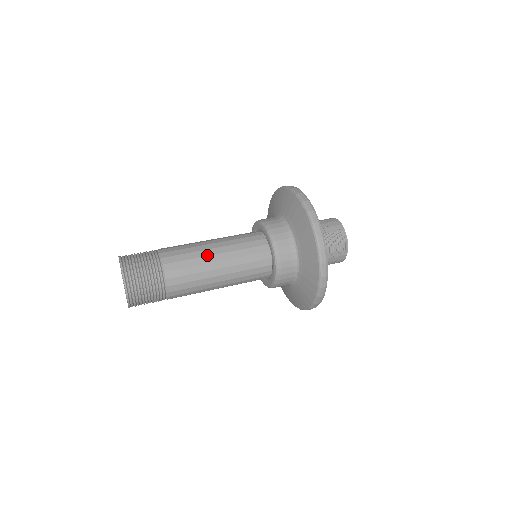
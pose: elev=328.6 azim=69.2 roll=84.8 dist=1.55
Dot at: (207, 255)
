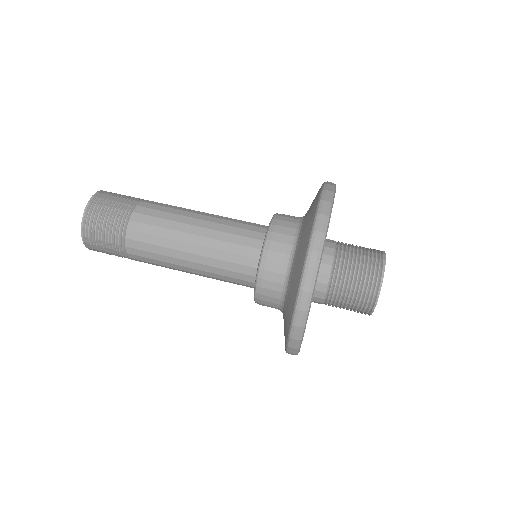
Dot at: (178, 249)
